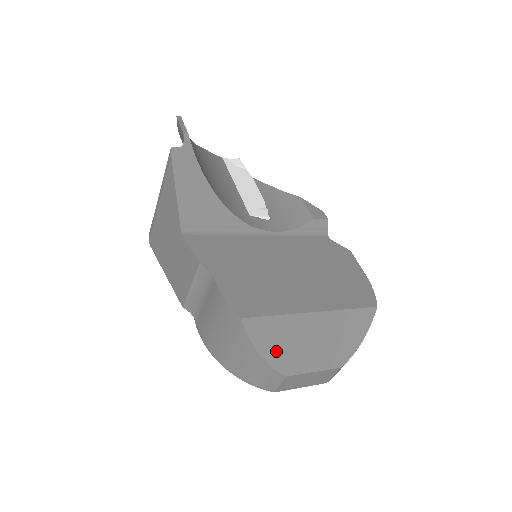
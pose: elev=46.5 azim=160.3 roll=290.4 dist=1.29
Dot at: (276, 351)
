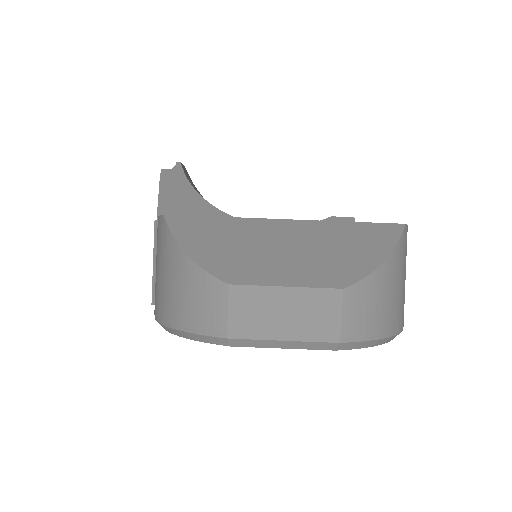
Dot at: (214, 252)
